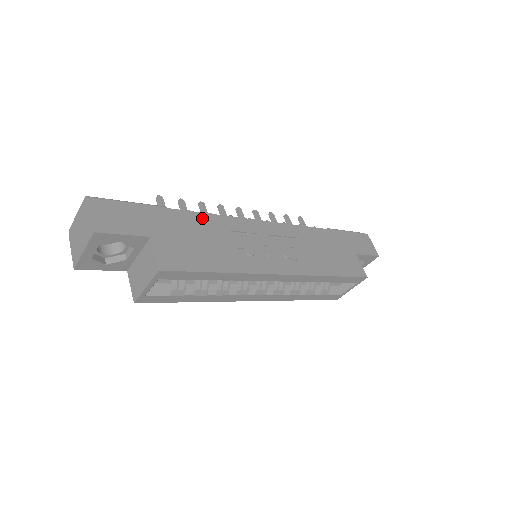
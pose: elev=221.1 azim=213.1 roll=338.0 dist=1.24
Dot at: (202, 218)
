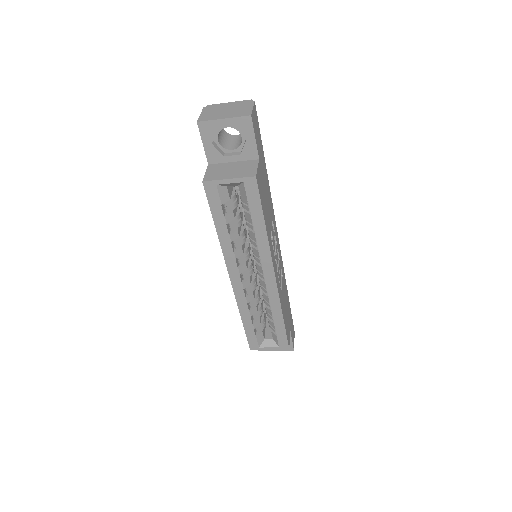
Dot at: (270, 193)
